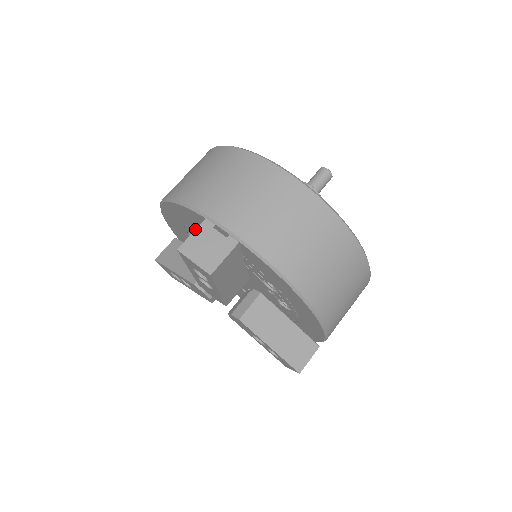
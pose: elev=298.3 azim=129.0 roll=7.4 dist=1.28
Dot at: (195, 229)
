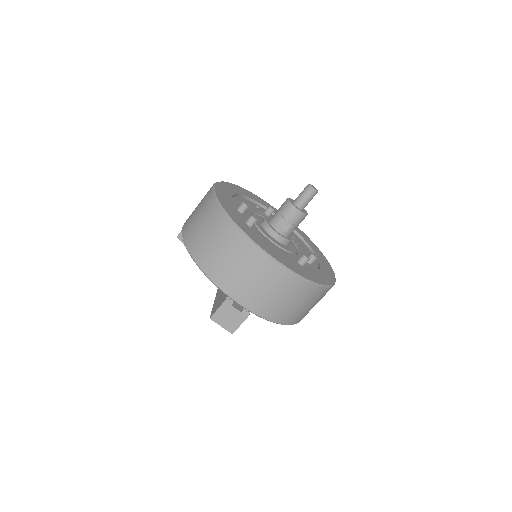
Dot at: (220, 306)
